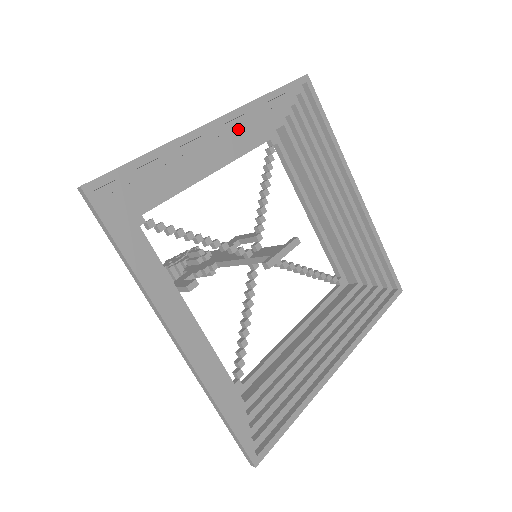
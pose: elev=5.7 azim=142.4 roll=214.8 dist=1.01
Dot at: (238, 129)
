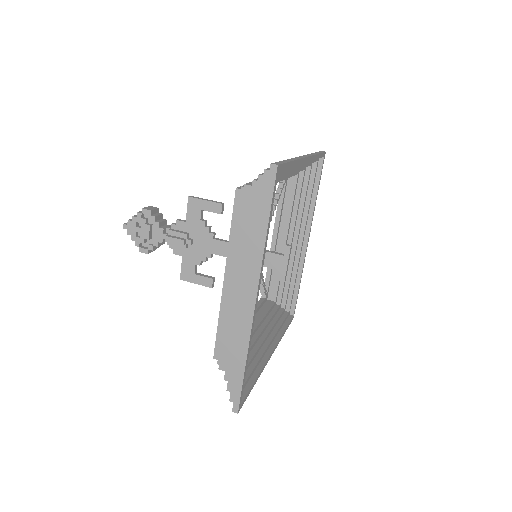
Dot at: occluded
